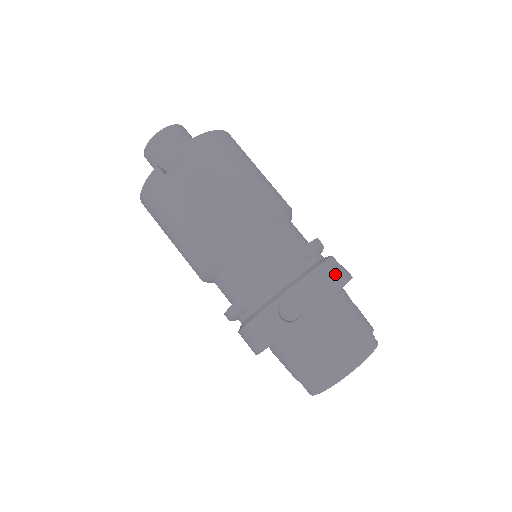
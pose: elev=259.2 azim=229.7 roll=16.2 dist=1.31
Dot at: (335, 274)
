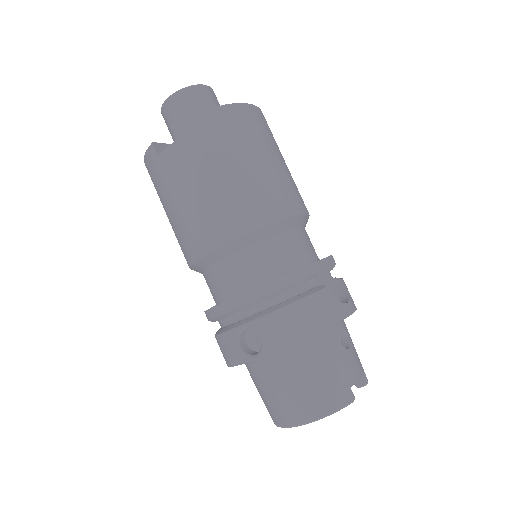
Dot at: (317, 313)
